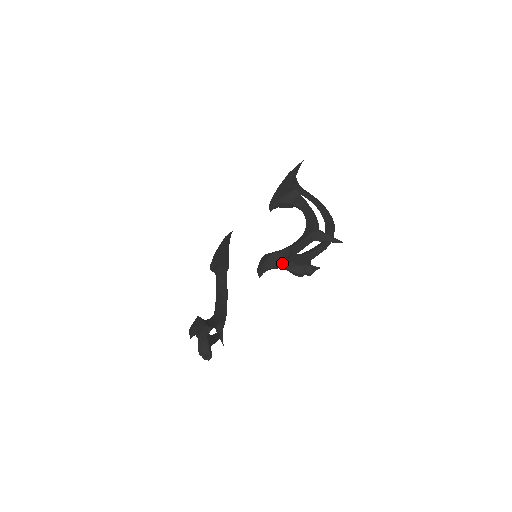
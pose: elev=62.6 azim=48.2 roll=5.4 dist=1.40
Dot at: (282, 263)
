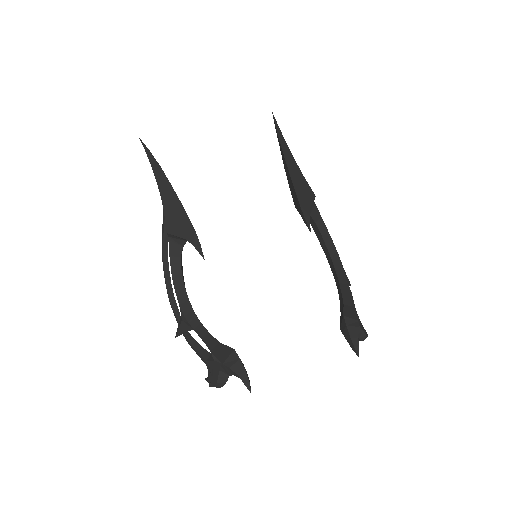
Dot at: occluded
